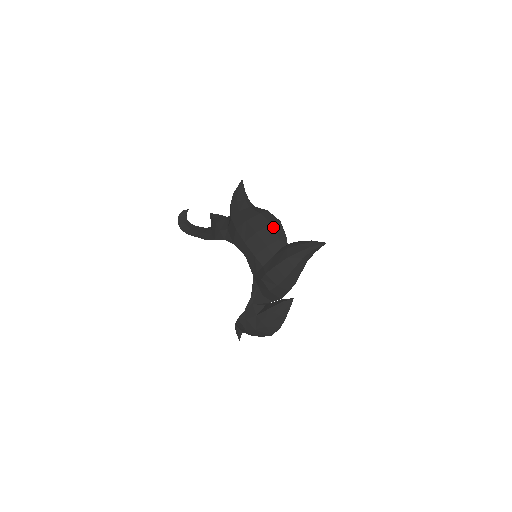
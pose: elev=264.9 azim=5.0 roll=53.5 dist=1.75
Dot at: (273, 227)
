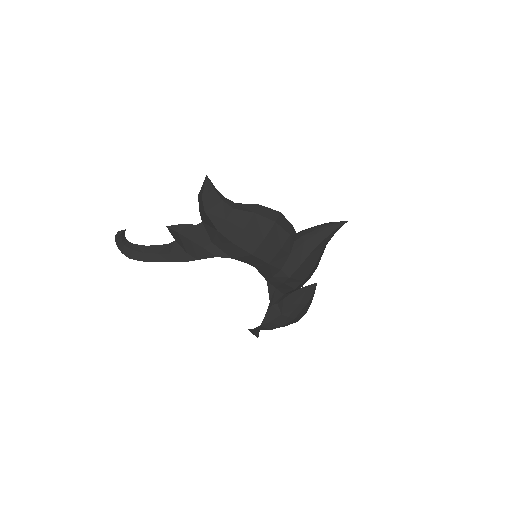
Dot at: (279, 224)
